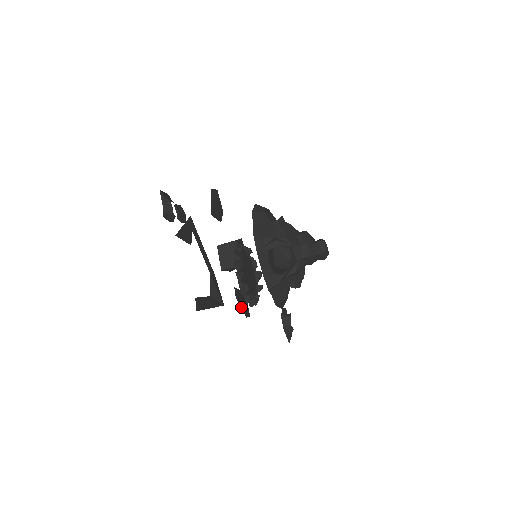
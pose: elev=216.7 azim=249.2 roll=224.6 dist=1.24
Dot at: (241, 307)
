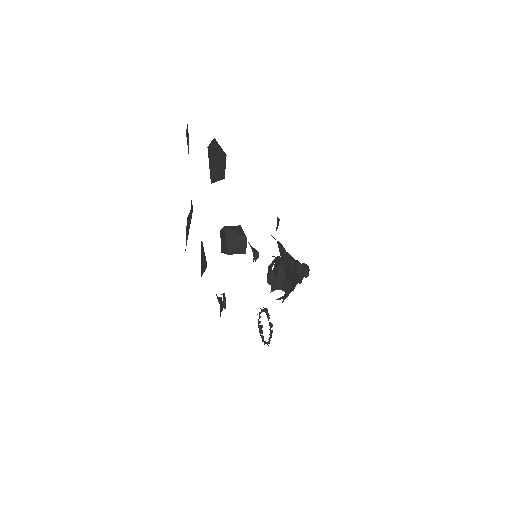
Dot at: occluded
